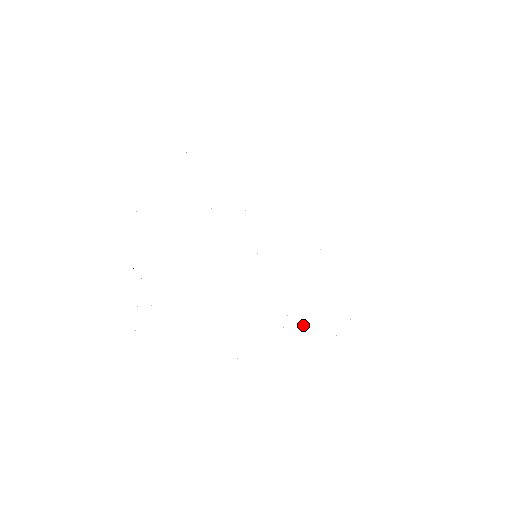
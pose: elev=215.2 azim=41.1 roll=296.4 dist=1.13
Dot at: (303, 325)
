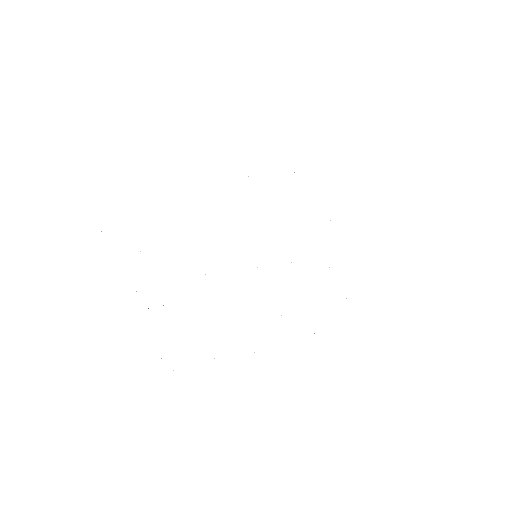
Dot at: occluded
